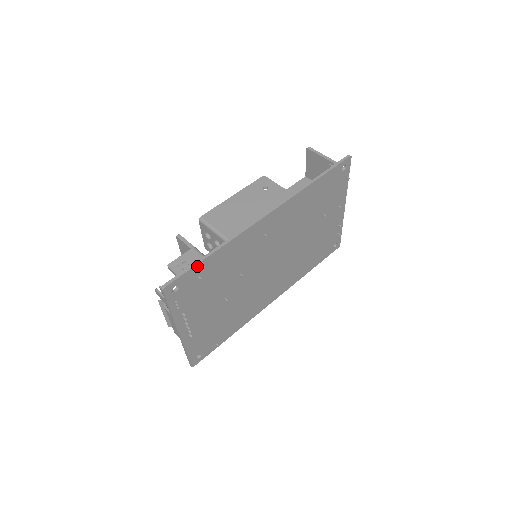
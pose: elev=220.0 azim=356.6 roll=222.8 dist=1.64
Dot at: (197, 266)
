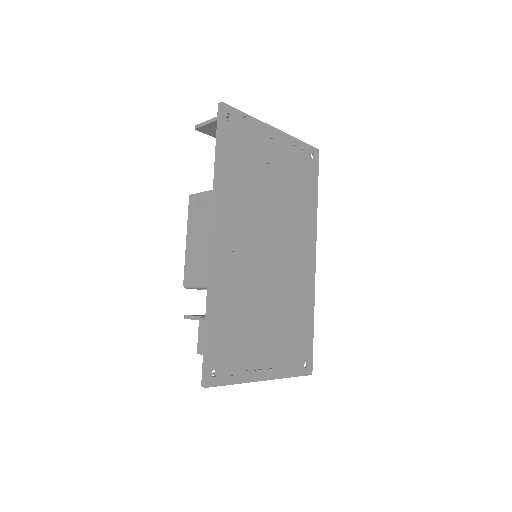
Dot at: (208, 342)
